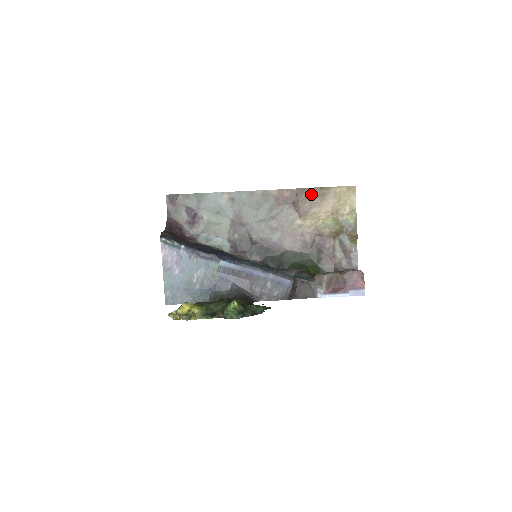
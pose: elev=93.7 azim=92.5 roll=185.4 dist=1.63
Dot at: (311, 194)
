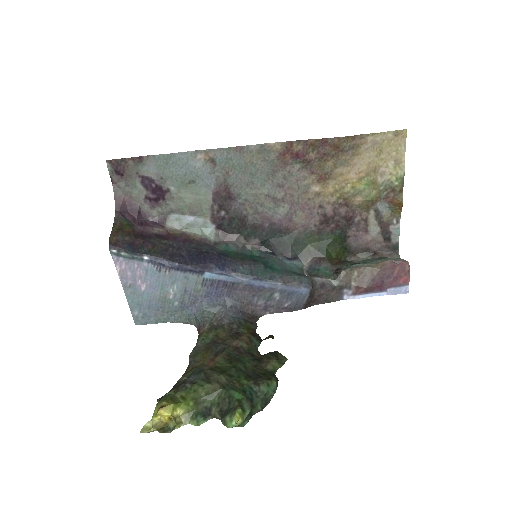
Dot at: (336, 147)
